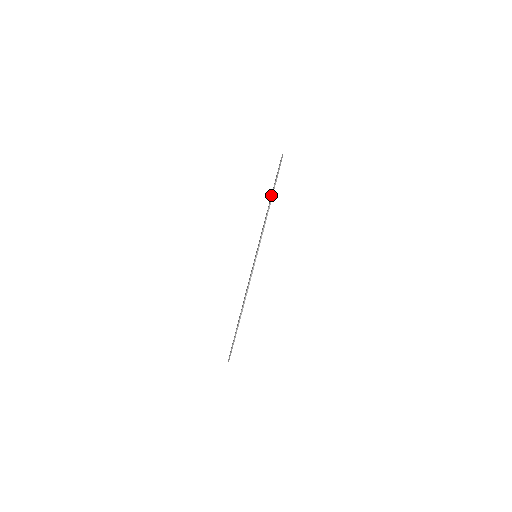
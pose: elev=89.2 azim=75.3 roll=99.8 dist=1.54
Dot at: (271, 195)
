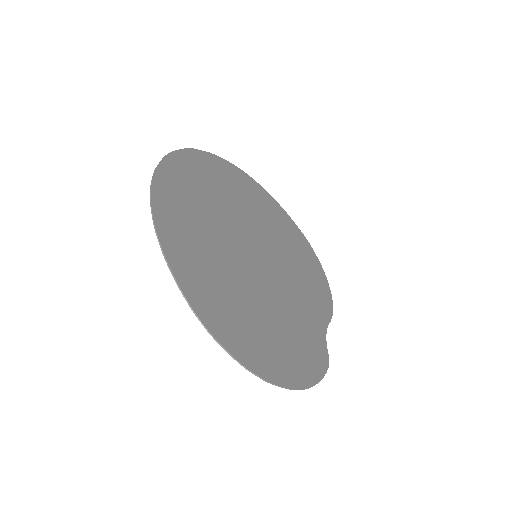
Dot at: (179, 204)
